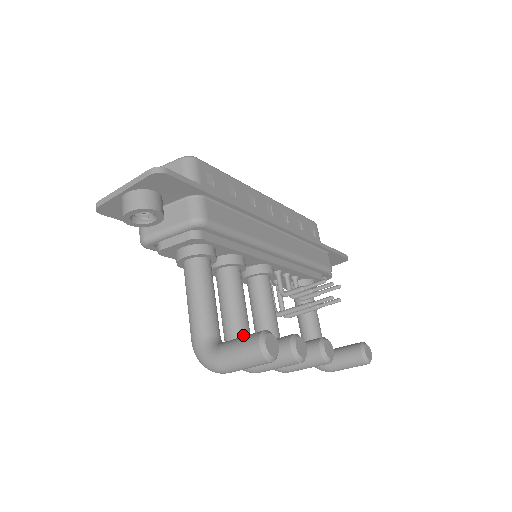
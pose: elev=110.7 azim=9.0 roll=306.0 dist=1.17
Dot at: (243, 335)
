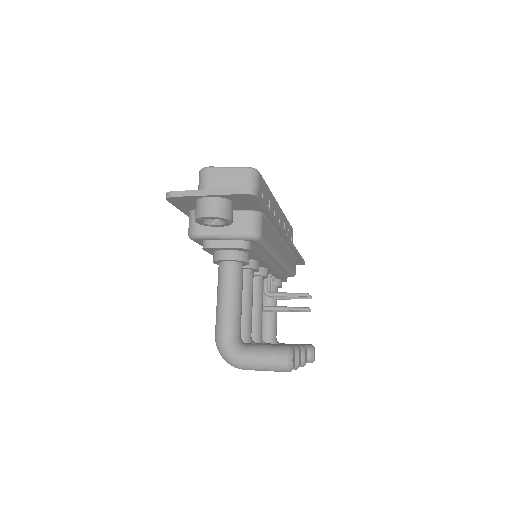
Dot at: (248, 333)
